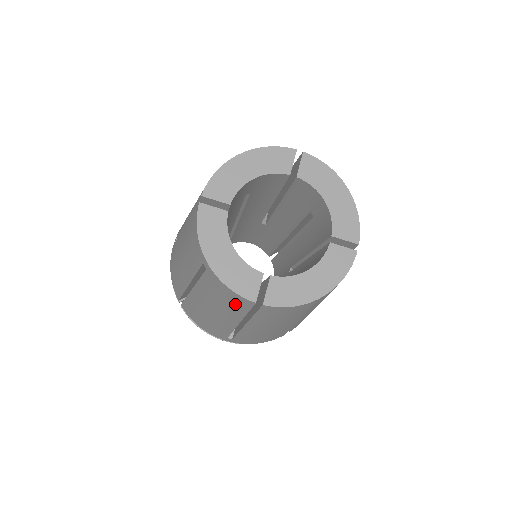
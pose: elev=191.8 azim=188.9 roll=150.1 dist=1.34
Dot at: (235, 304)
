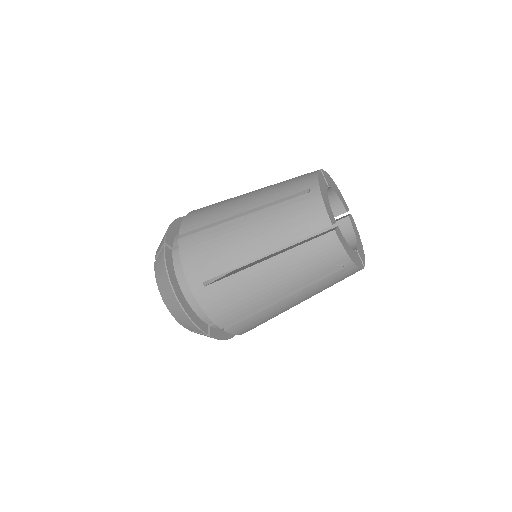
Dot at: (306, 224)
